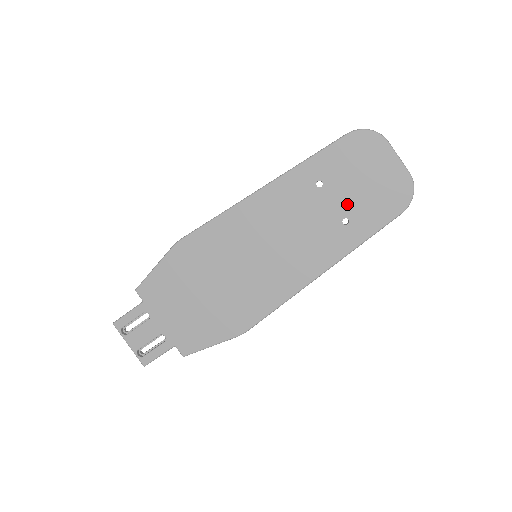
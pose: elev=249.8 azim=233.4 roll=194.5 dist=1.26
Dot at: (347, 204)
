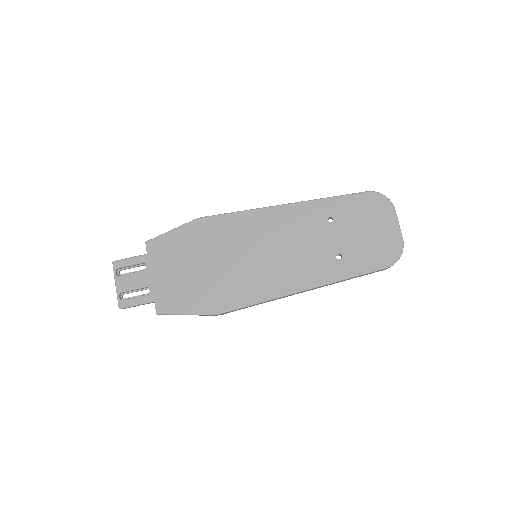
Dot at: (346, 243)
